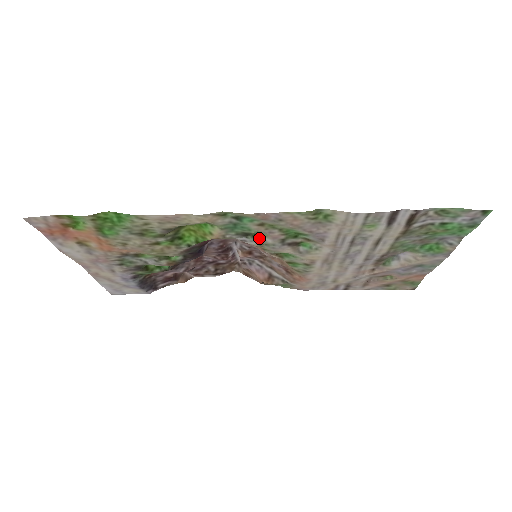
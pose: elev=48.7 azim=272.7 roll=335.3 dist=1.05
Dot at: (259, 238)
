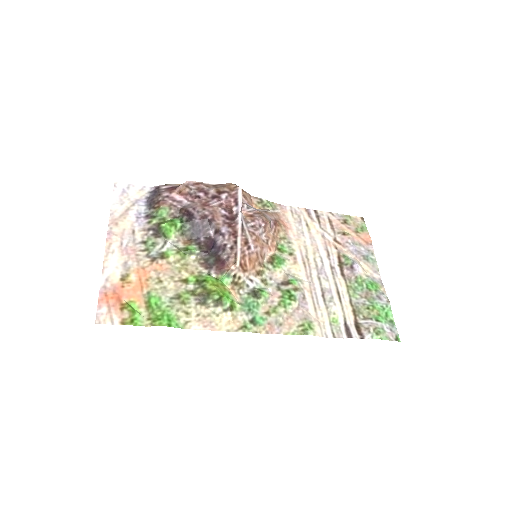
Dot at: (263, 289)
